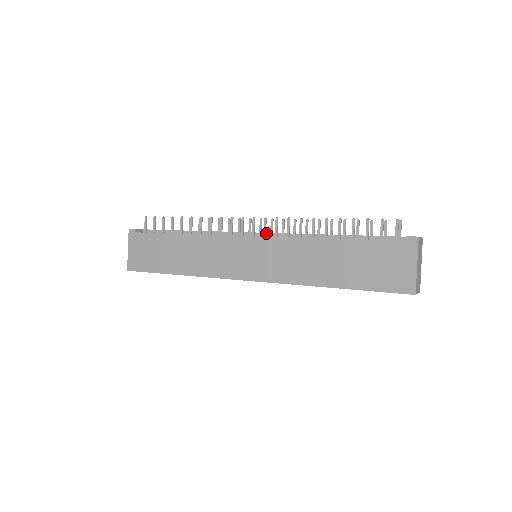
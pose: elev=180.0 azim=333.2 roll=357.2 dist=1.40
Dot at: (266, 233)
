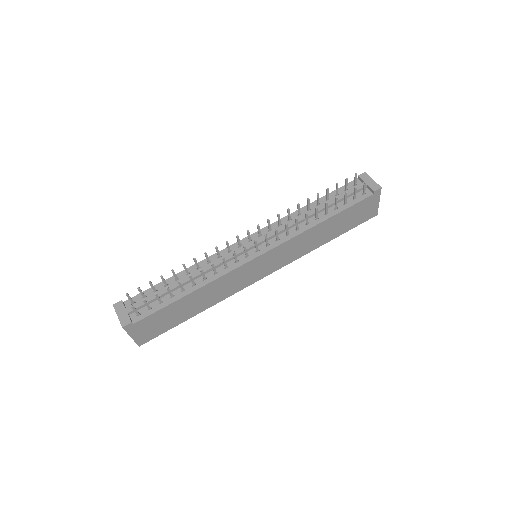
Dot at: (264, 241)
